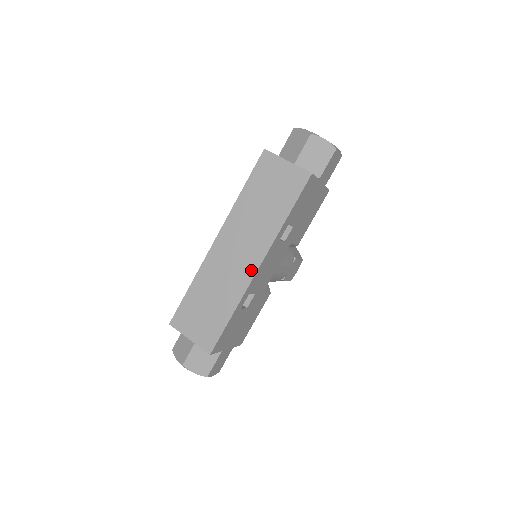
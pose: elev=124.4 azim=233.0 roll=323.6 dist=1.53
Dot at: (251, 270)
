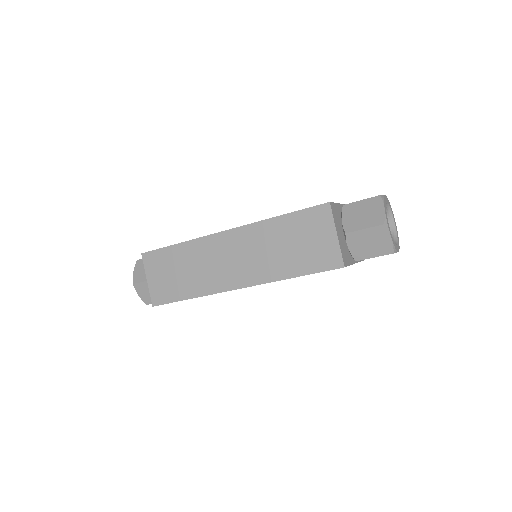
Dot at: (230, 284)
